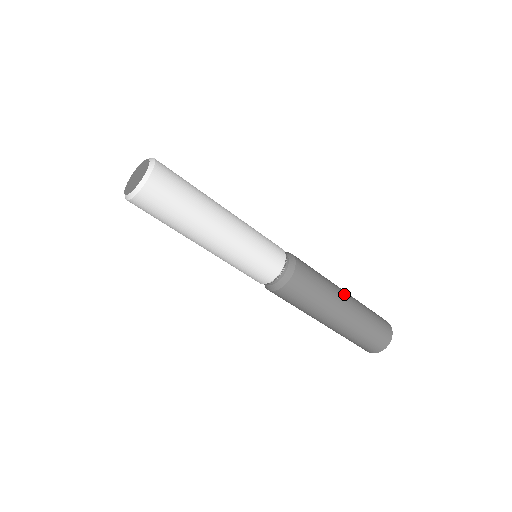
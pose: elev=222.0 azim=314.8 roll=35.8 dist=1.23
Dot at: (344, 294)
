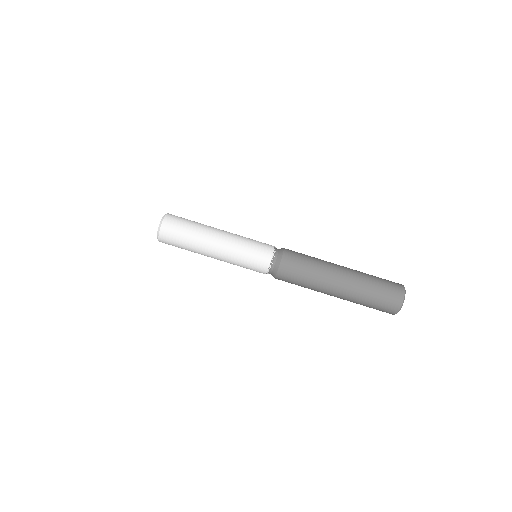
Dot at: (339, 271)
